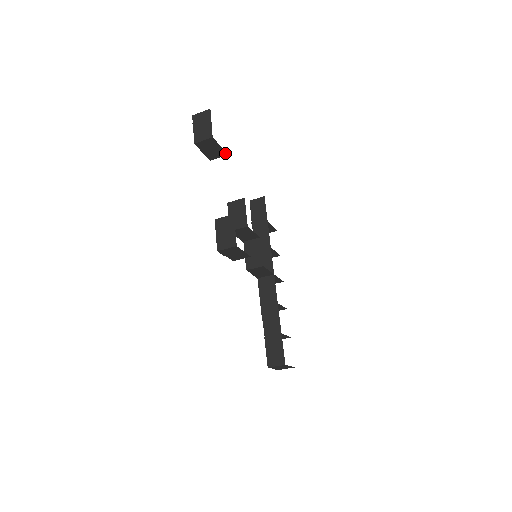
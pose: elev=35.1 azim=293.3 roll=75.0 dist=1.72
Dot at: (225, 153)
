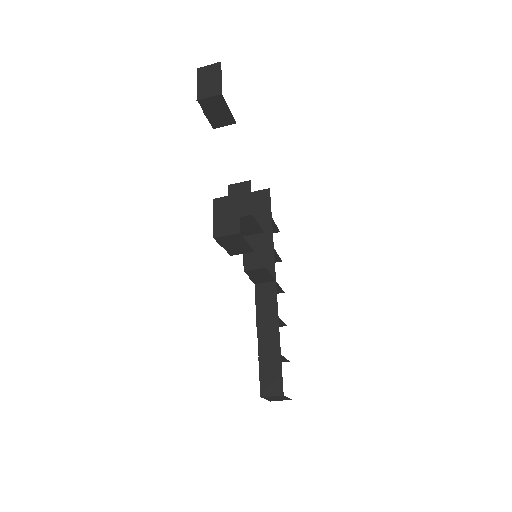
Dot at: (233, 120)
